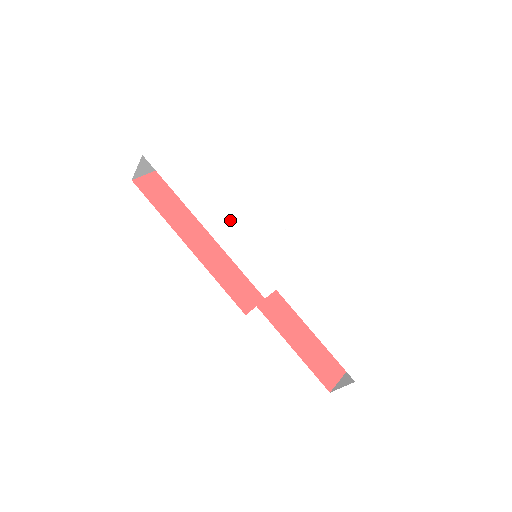
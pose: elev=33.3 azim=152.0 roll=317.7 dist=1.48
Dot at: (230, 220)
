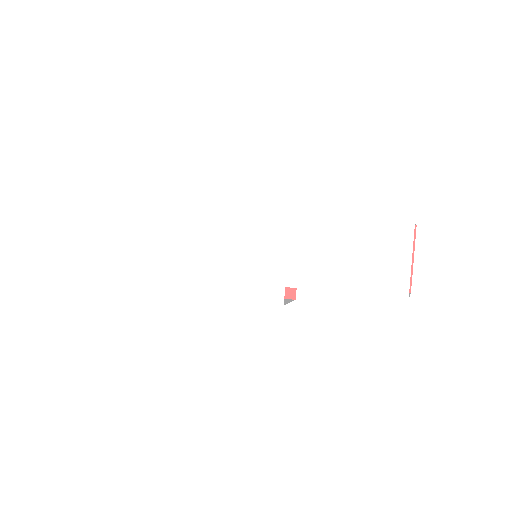
Dot at: (210, 267)
